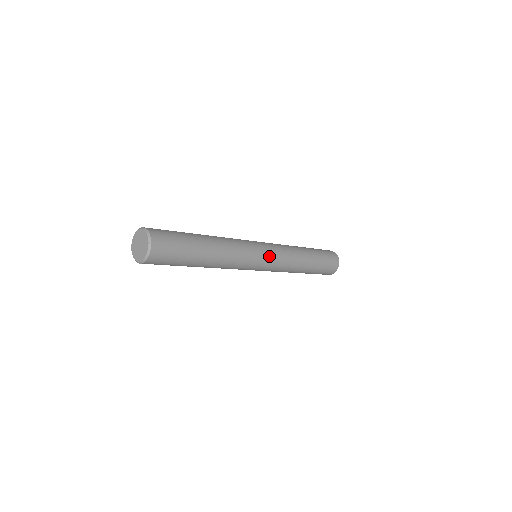
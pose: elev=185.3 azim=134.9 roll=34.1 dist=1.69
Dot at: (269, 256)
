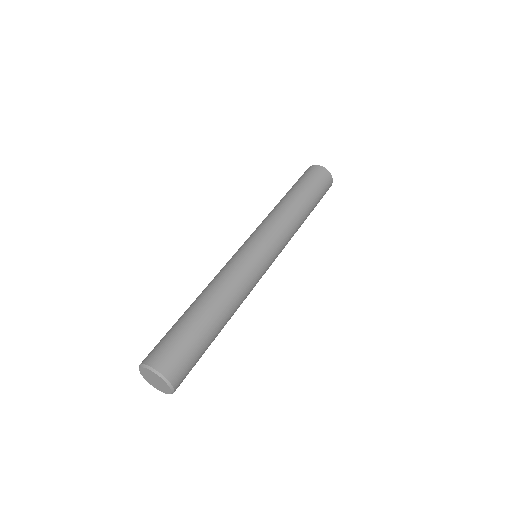
Dot at: occluded
